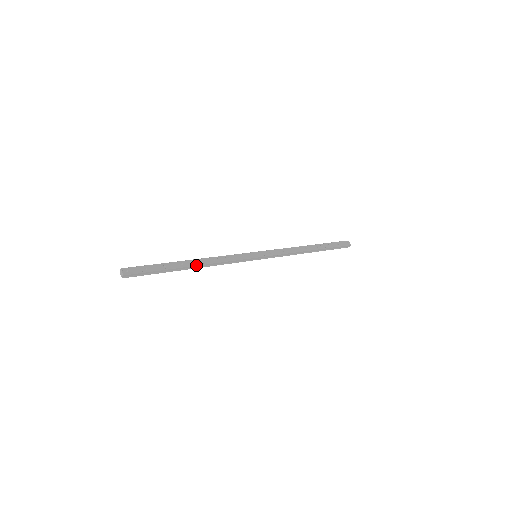
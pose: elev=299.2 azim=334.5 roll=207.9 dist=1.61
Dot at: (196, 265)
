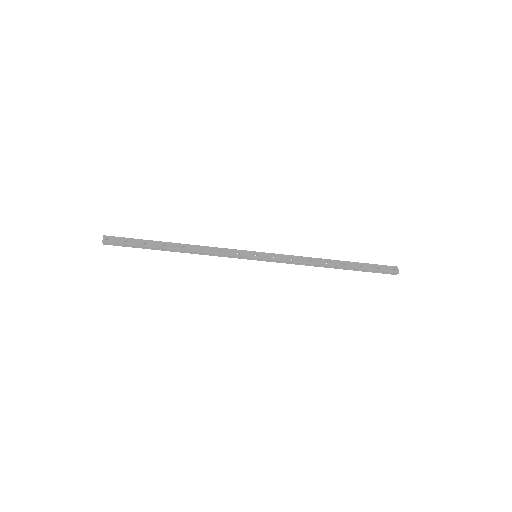
Dot at: (179, 250)
